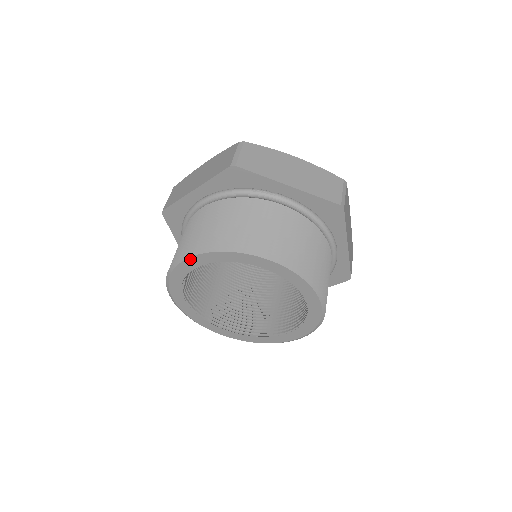
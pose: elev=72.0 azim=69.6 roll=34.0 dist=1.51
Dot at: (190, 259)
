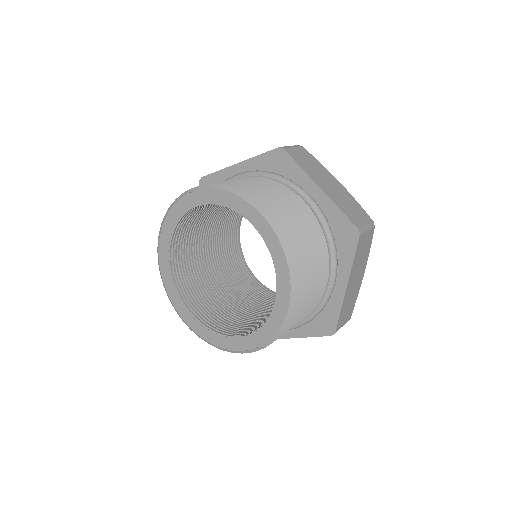
Dot at: (196, 193)
